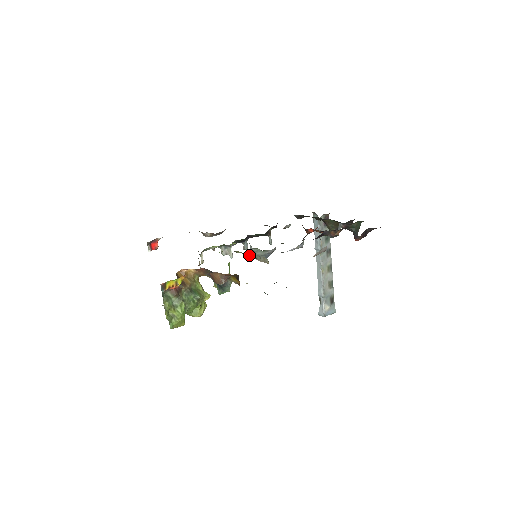
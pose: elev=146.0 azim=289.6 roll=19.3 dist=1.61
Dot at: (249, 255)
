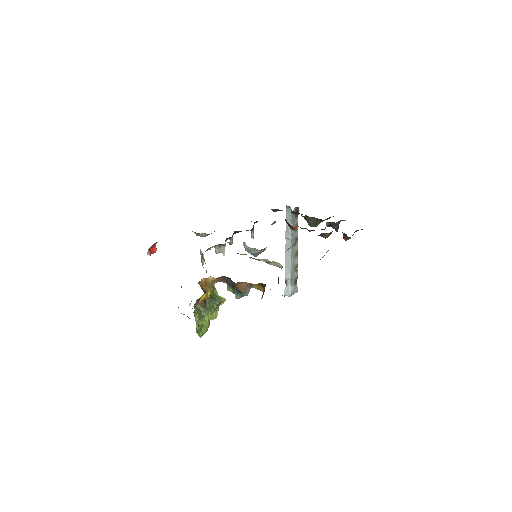
Dot at: occluded
